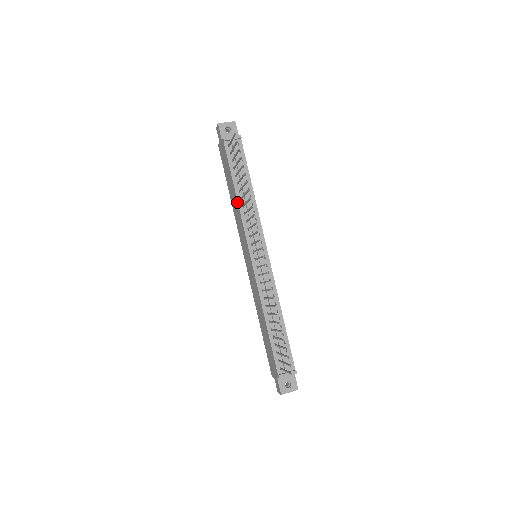
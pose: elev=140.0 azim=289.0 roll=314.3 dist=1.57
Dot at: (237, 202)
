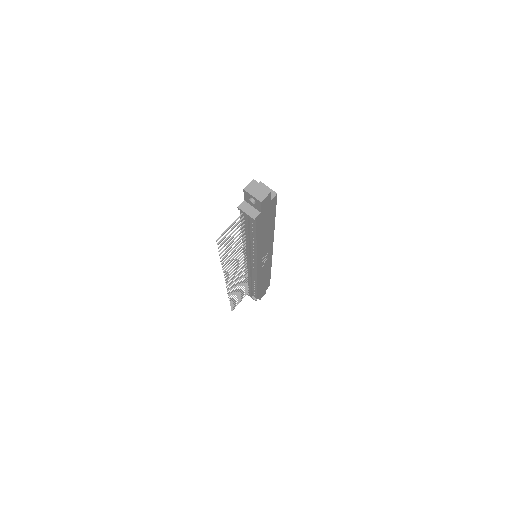
Dot at: (242, 236)
